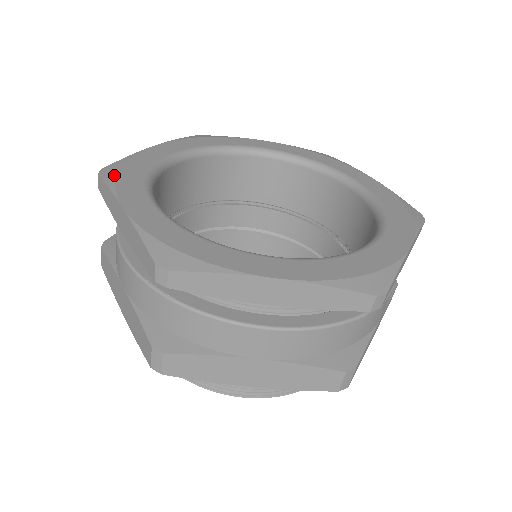
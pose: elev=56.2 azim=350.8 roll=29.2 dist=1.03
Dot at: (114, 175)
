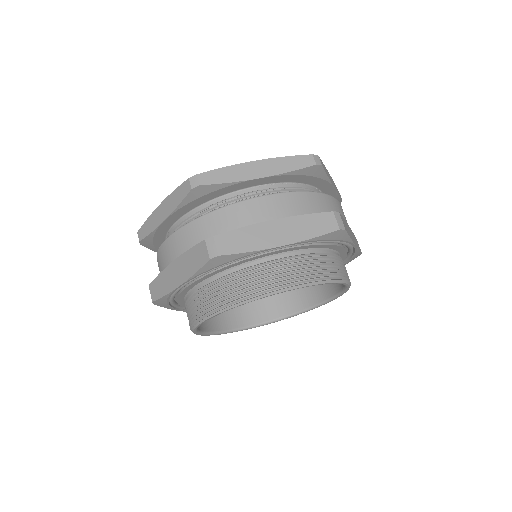
Dot at: occluded
